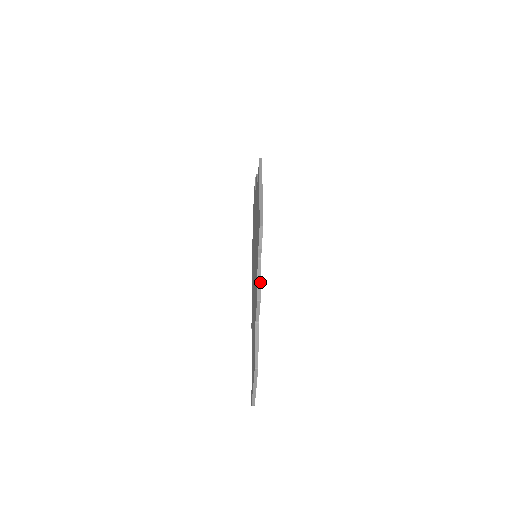
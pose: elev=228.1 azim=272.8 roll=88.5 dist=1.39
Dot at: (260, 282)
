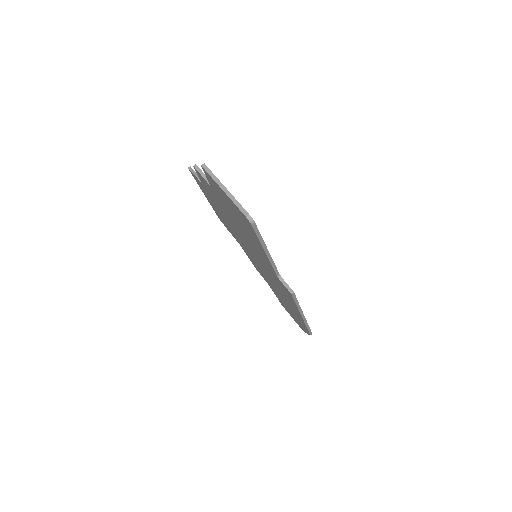
Dot at: occluded
